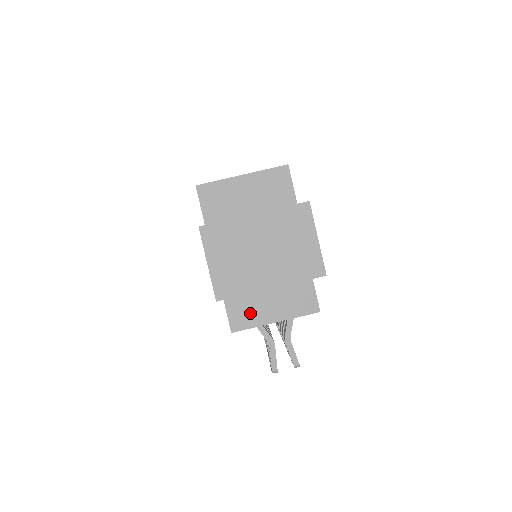
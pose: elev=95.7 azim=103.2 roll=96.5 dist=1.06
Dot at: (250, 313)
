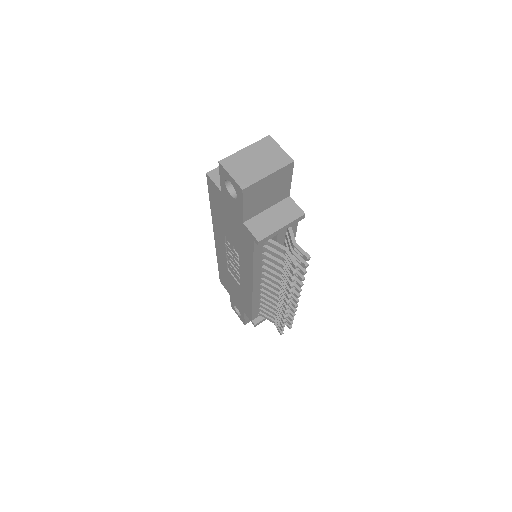
Dot at: (265, 228)
